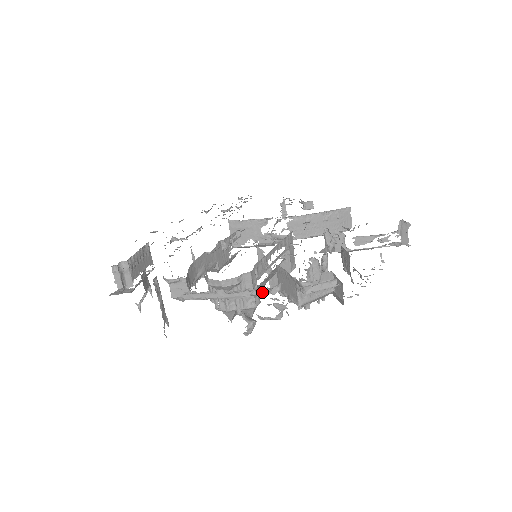
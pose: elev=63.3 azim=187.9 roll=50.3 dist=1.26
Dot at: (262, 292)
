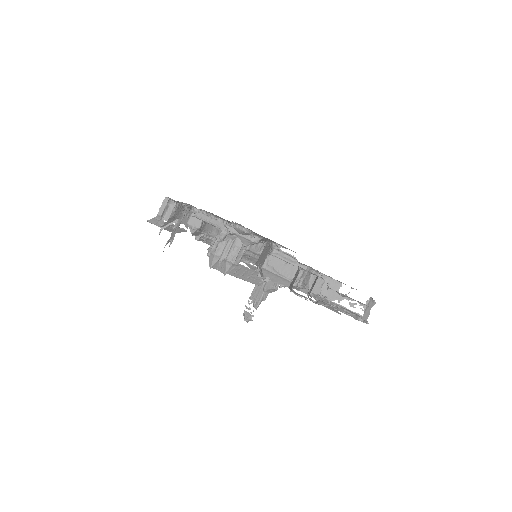
Dot at: occluded
